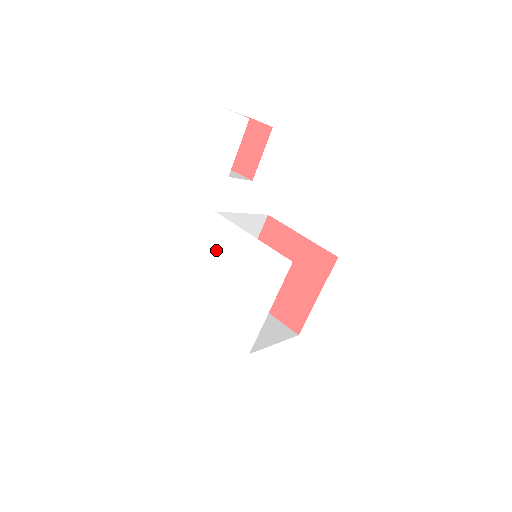
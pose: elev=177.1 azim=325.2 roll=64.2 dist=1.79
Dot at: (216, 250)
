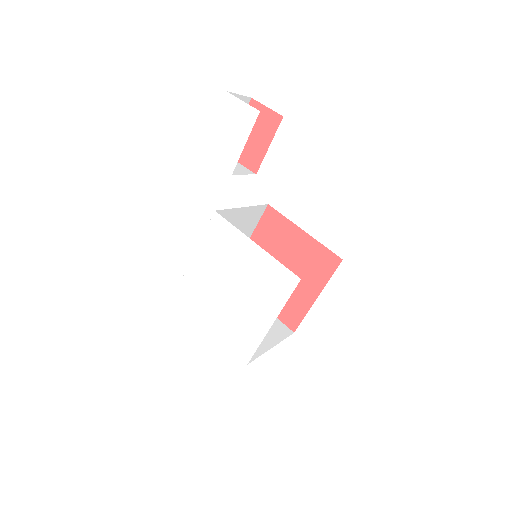
Dot at: (215, 253)
